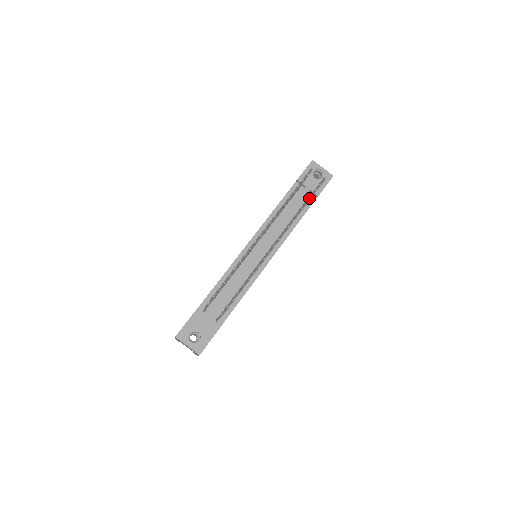
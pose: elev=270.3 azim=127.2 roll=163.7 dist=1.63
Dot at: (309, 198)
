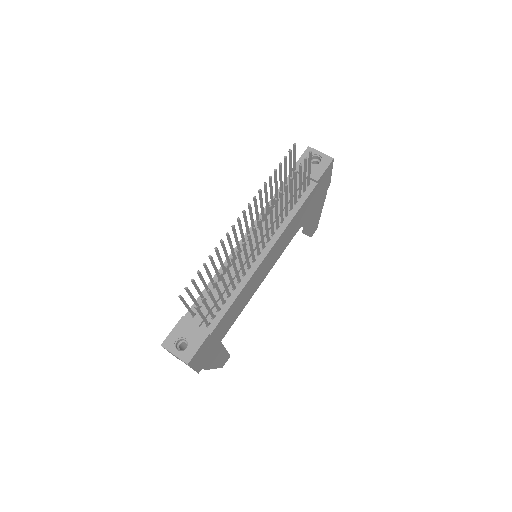
Dot at: (295, 175)
